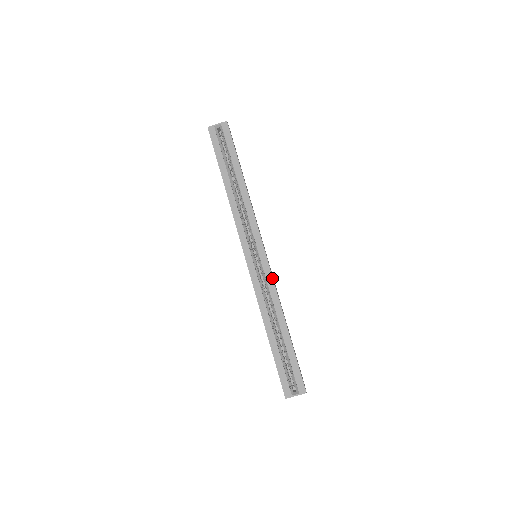
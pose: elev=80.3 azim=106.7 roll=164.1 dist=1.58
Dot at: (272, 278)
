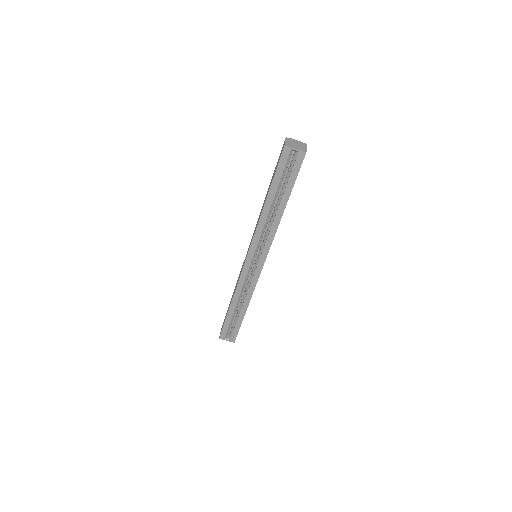
Dot at: (257, 281)
